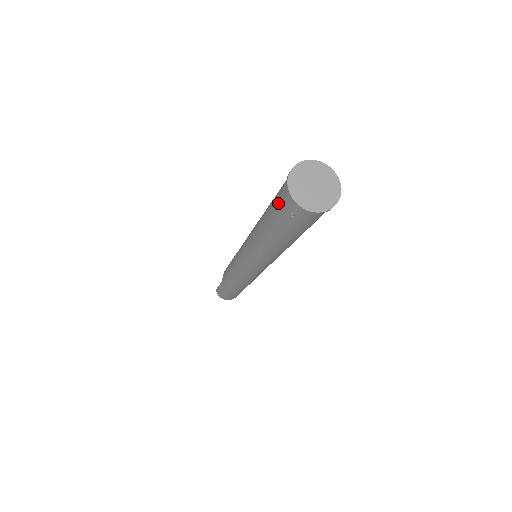
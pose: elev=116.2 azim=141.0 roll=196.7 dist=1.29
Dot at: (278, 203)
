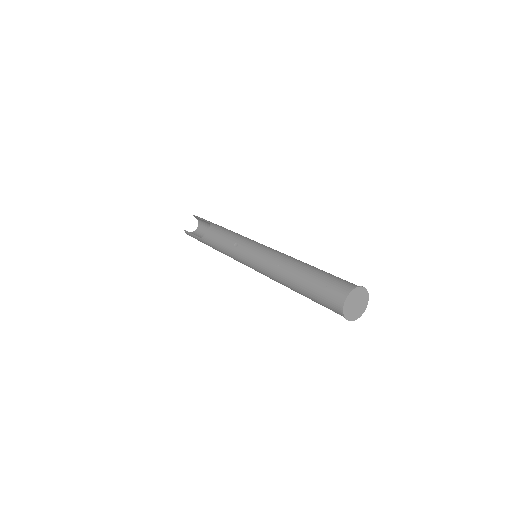
Dot at: (325, 302)
